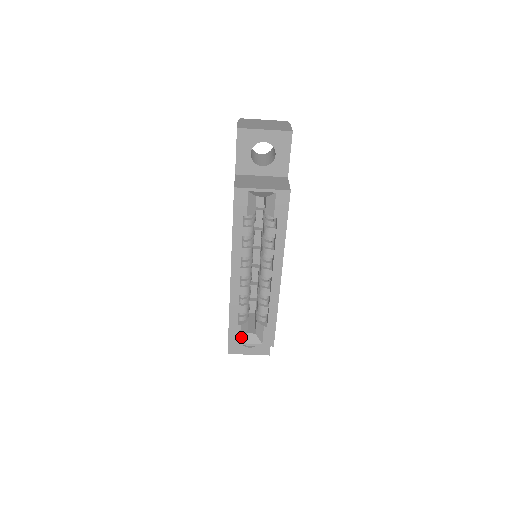
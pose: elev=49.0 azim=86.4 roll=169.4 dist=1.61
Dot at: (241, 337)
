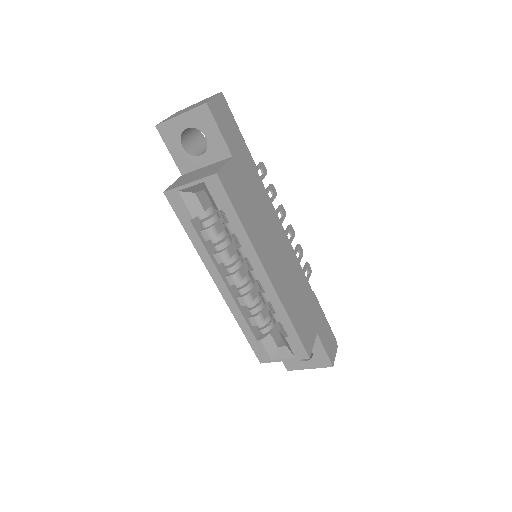
Dot at: (270, 353)
